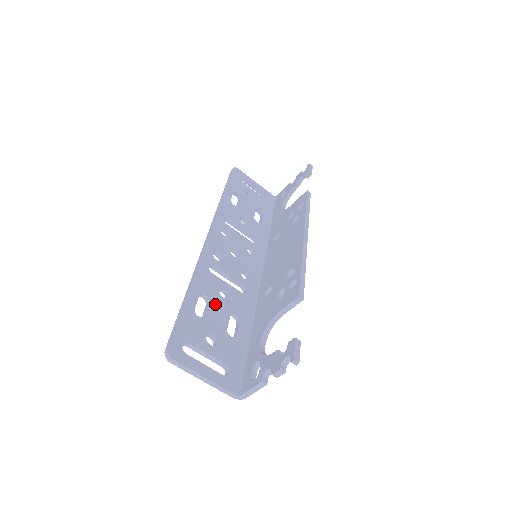
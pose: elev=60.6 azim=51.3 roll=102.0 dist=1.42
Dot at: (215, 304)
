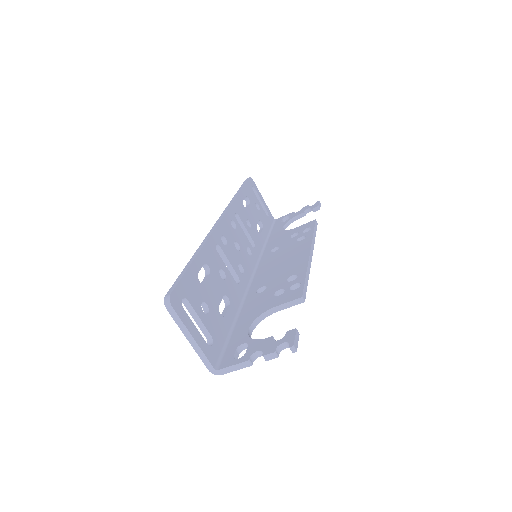
Dot at: (214, 279)
